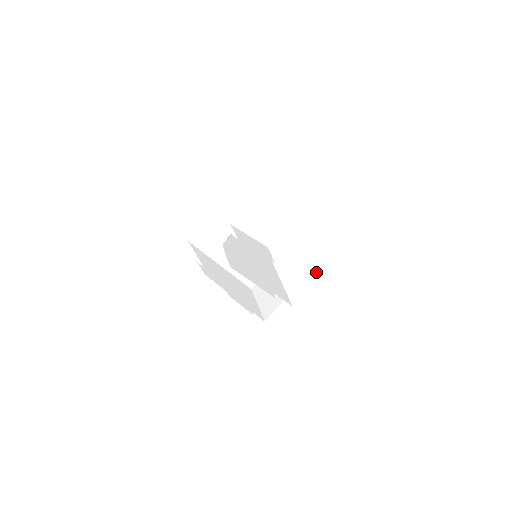
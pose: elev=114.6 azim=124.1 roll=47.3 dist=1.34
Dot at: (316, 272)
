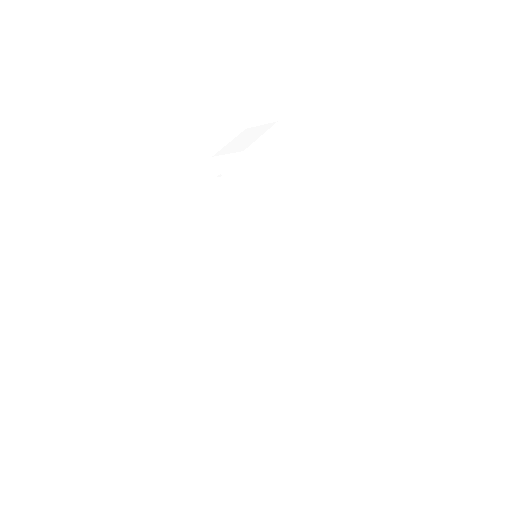
Dot at: (305, 217)
